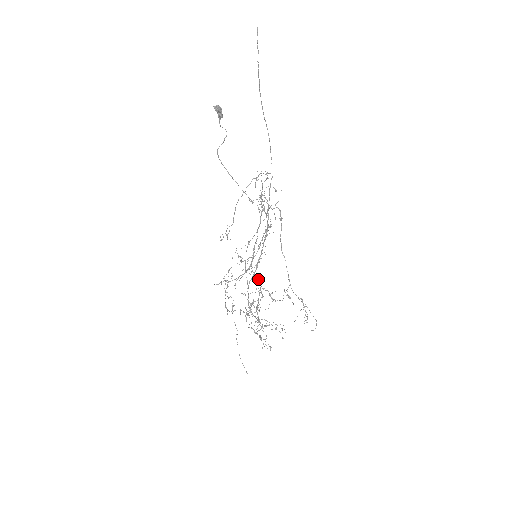
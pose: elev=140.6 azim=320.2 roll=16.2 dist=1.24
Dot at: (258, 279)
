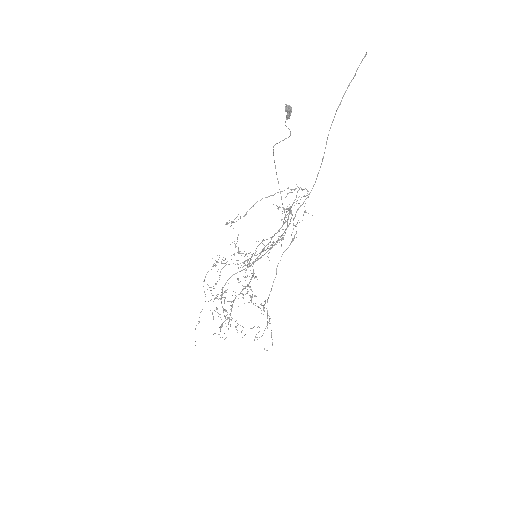
Dot at: occluded
